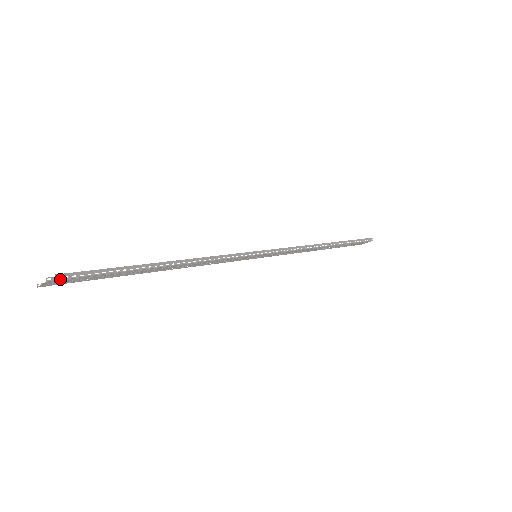
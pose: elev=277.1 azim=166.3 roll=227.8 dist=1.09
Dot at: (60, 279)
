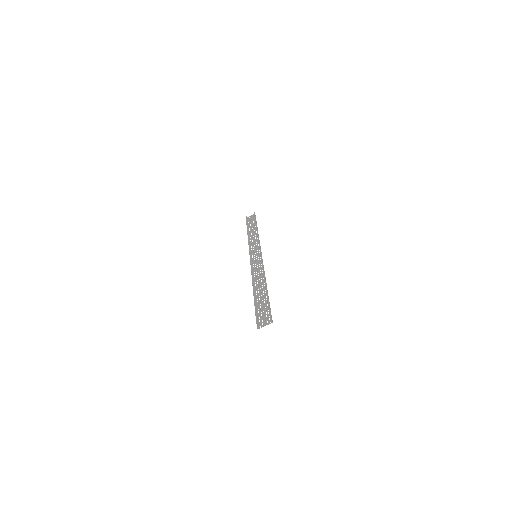
Dot at: occluded
